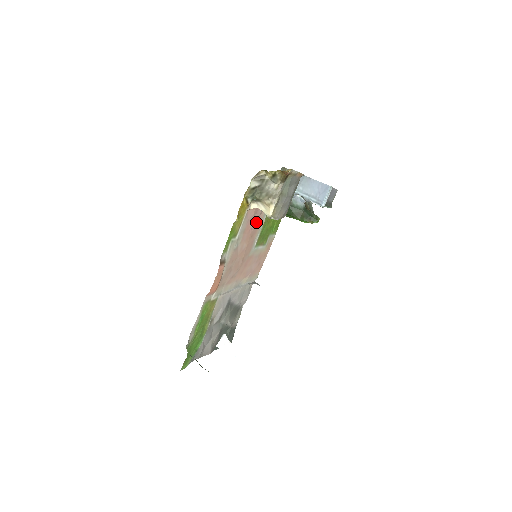
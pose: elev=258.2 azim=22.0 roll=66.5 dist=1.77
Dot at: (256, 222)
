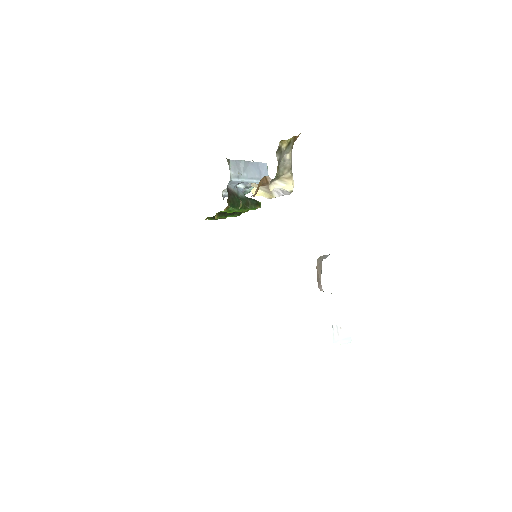
Dot at: occluded
